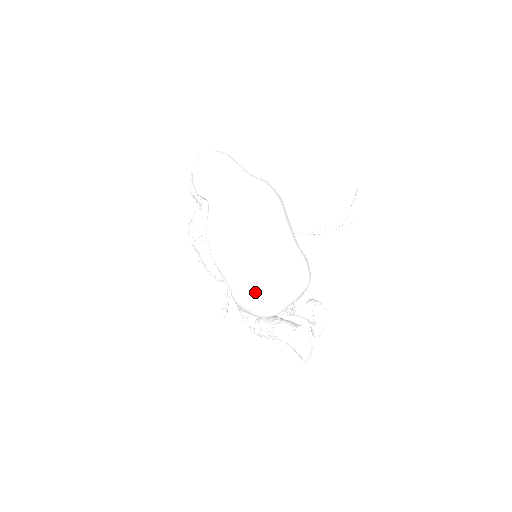
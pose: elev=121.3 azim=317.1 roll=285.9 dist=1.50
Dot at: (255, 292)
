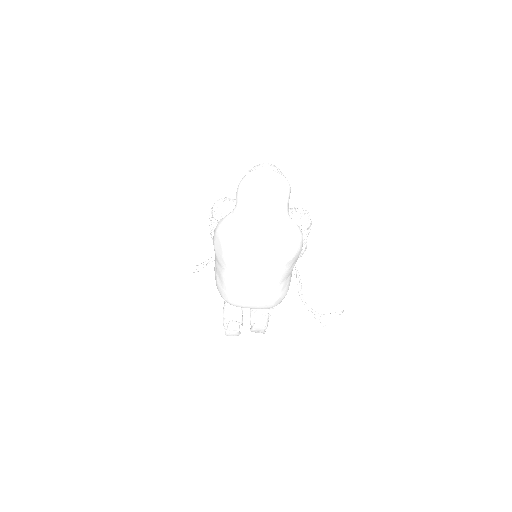
Dot at: (221, 283)
